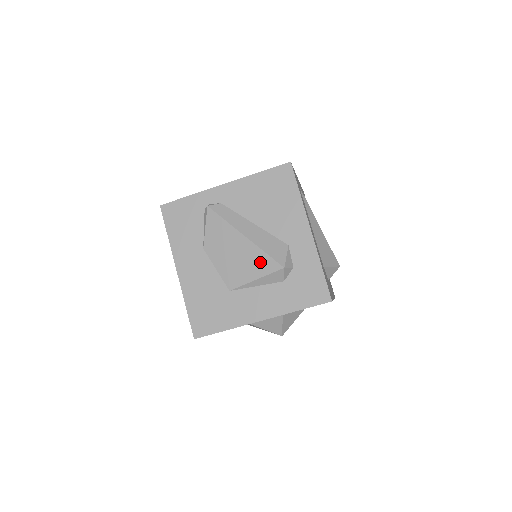
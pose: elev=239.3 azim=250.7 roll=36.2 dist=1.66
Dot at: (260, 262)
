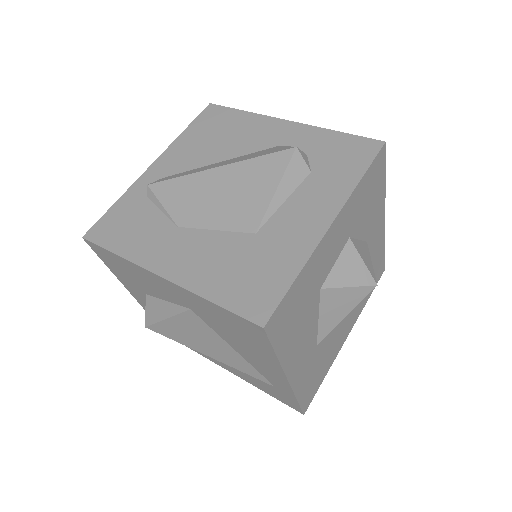
Dot at: (263, 169)
